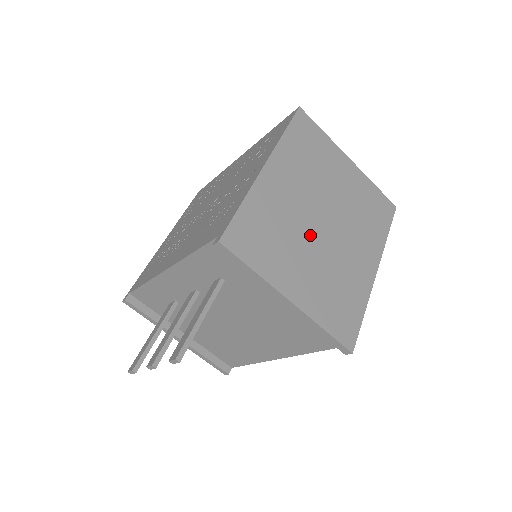
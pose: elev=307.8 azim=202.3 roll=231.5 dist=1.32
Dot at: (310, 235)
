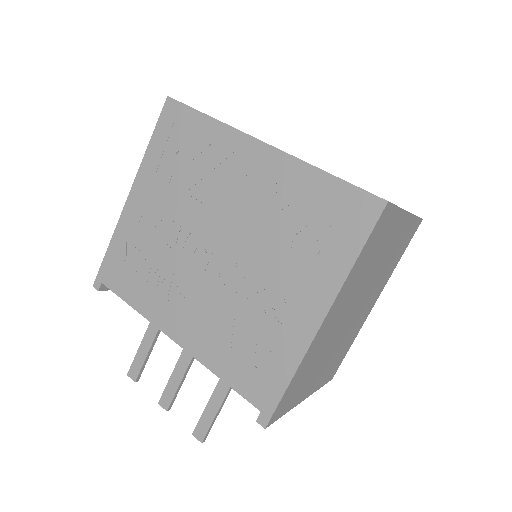
Dot at: (337, 337)
